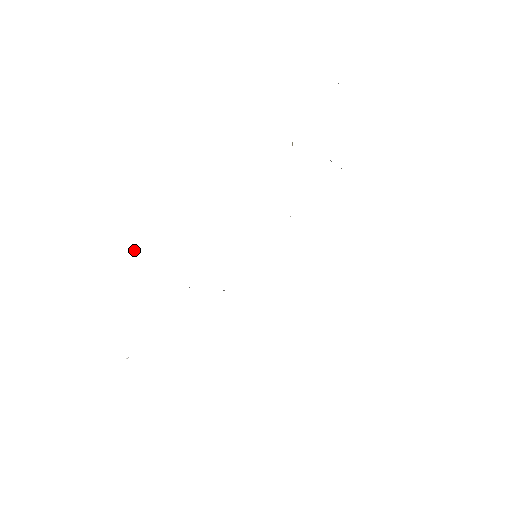
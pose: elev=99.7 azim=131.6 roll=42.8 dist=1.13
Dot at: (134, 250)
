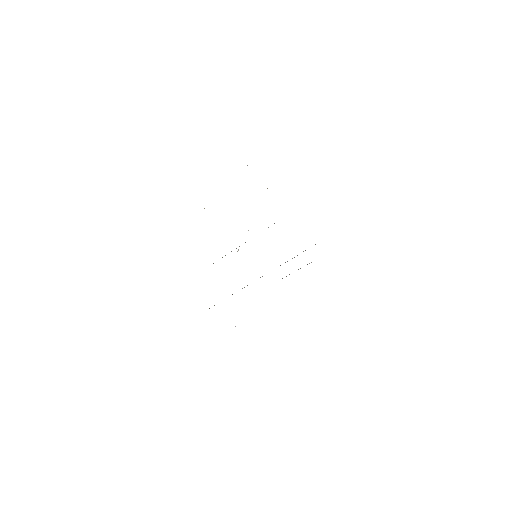
Dot at: (238, 249)
